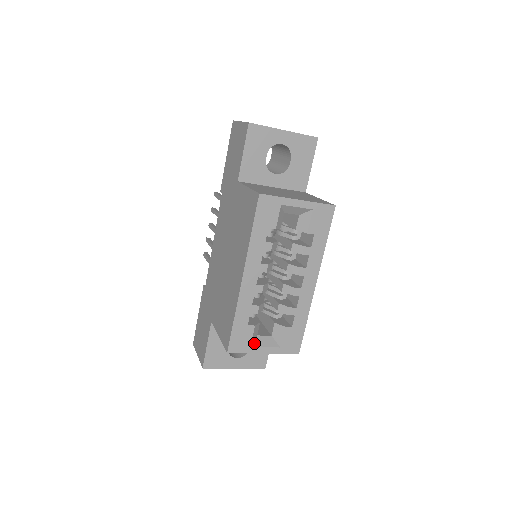
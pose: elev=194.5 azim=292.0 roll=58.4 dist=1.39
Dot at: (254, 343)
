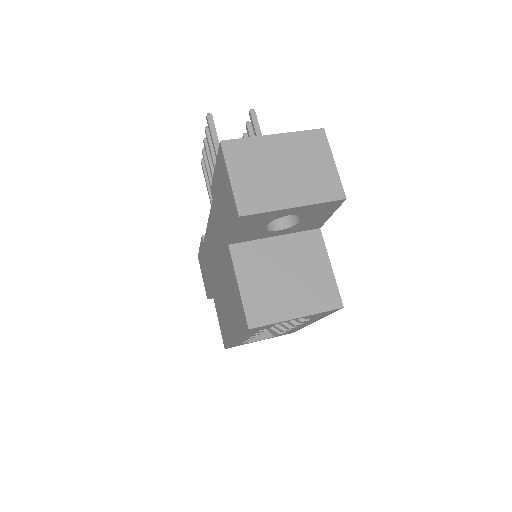
Dot at: (250, 340)
